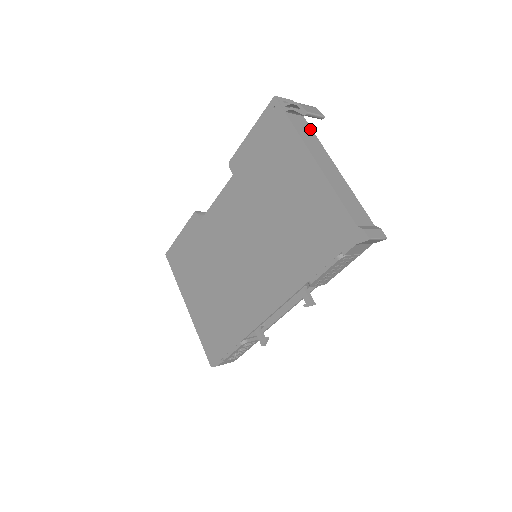
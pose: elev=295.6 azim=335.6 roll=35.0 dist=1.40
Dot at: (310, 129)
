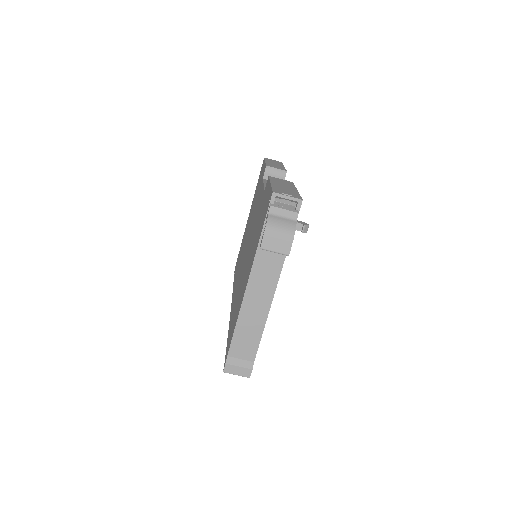
Dot at: occluded
